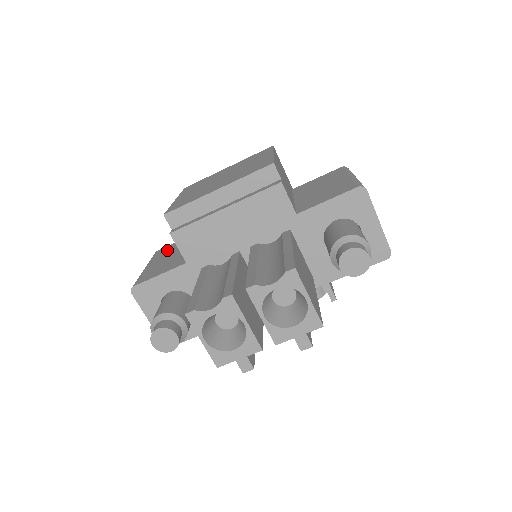
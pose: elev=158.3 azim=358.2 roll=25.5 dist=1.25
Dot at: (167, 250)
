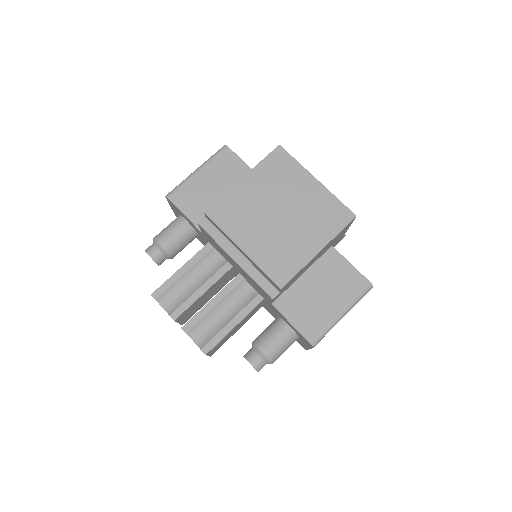
Dot at: (227, 167)
